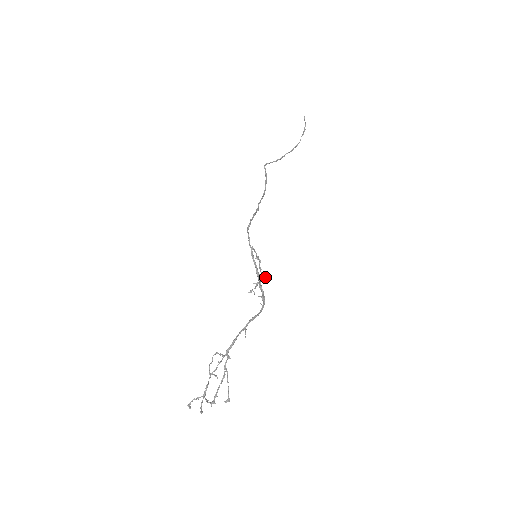
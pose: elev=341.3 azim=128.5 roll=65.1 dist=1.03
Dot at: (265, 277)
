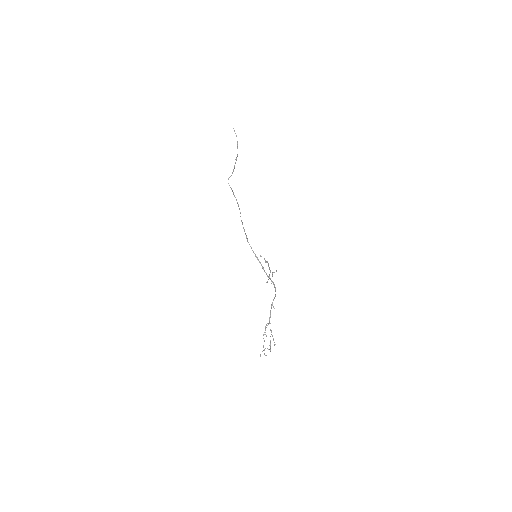
Dot at: (274, 272)
